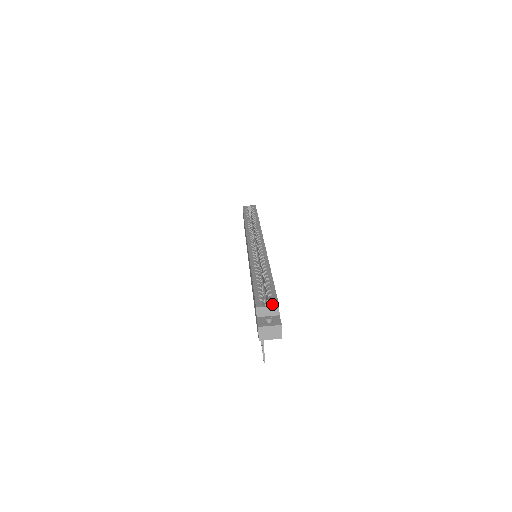
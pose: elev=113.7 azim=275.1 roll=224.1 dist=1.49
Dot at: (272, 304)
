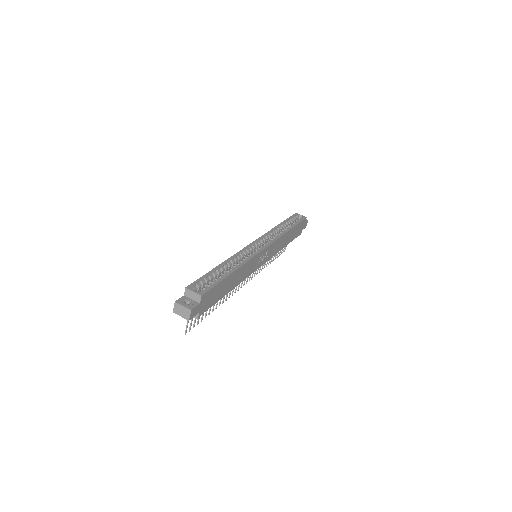
Dot at: (198, 292)
